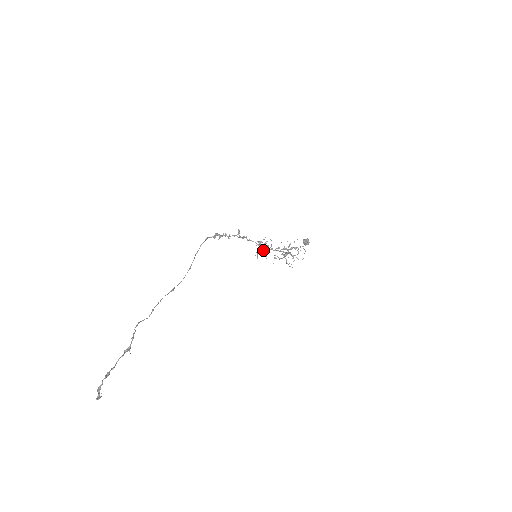
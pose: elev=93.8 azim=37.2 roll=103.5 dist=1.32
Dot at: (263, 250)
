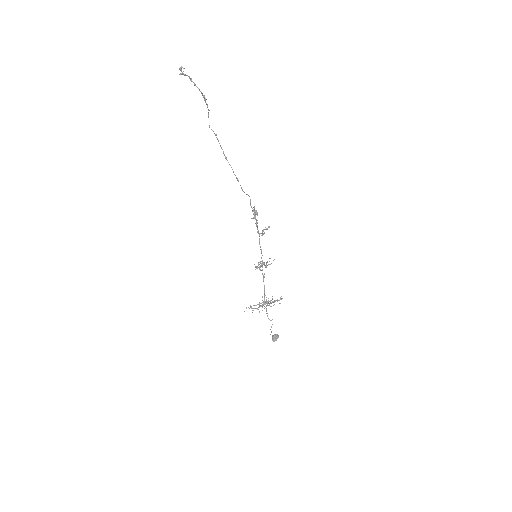
Dot at: (261, 264)
